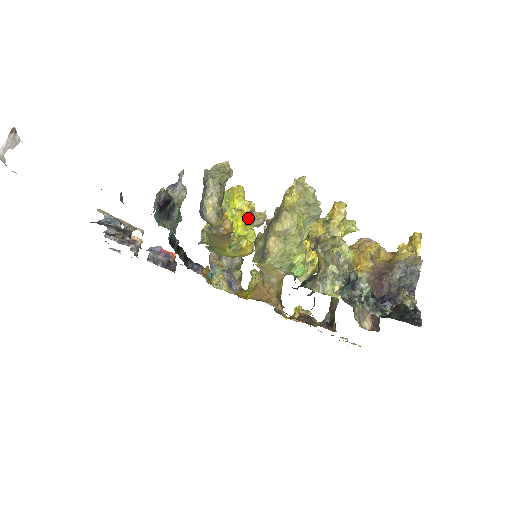
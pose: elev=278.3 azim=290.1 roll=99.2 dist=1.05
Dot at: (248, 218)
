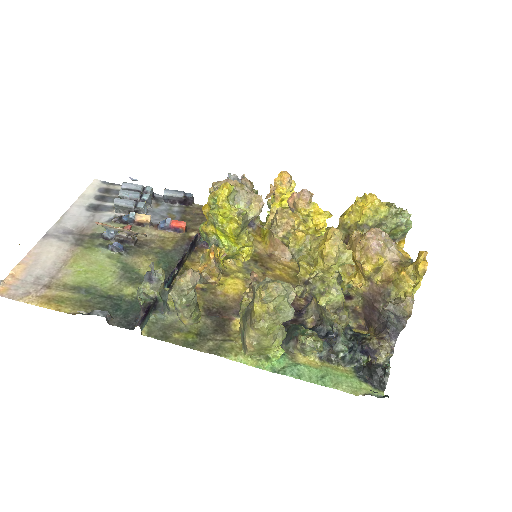
Dot at: (239, 232)
